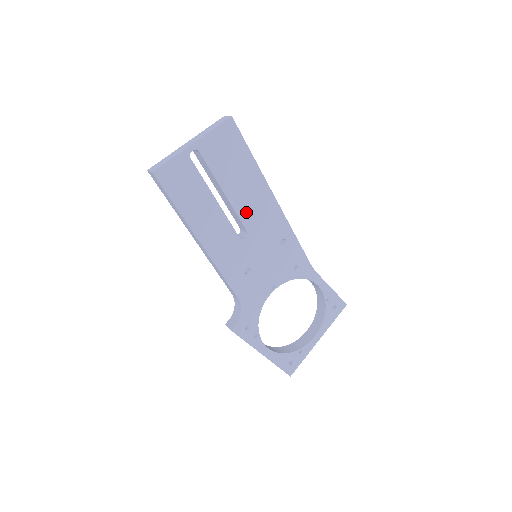
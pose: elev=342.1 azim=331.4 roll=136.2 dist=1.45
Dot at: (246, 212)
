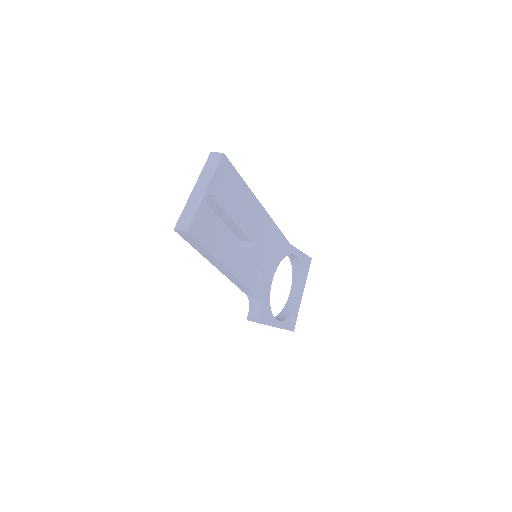
Dot at: (247, 226)
